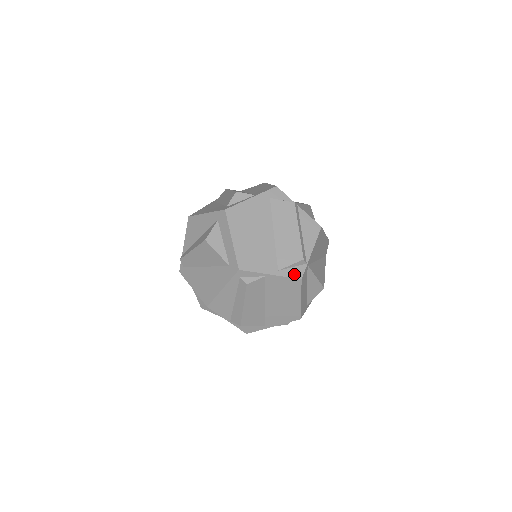
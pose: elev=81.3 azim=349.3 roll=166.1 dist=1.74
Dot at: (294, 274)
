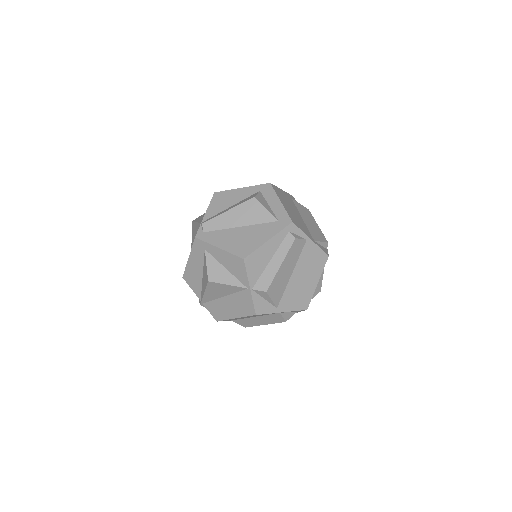
Dot at: (323, 250)
